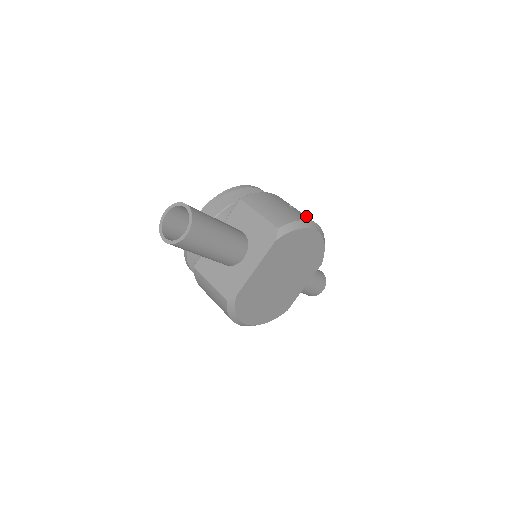
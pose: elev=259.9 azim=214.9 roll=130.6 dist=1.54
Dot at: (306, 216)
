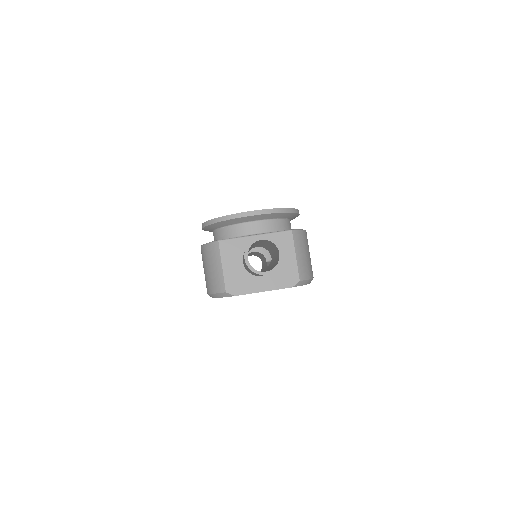
Dot at: occluded
